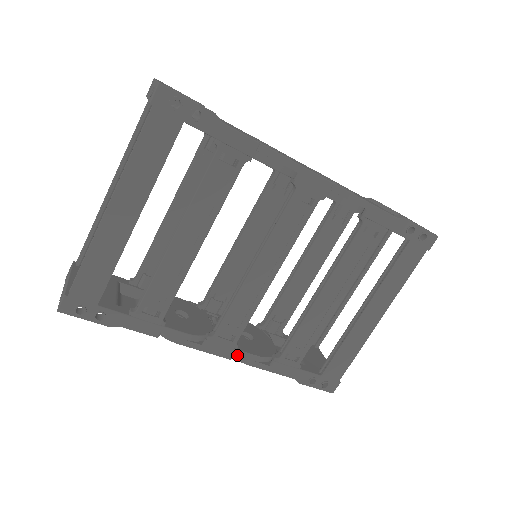
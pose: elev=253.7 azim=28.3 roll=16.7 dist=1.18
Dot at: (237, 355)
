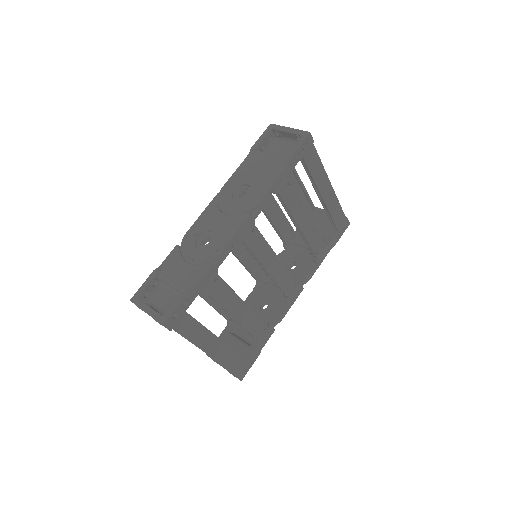
Dot at: occluded
